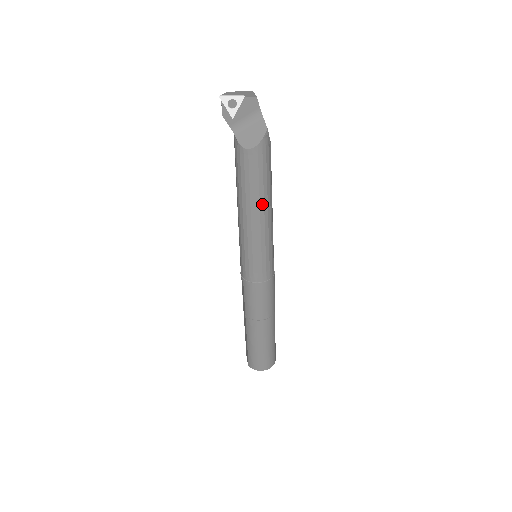
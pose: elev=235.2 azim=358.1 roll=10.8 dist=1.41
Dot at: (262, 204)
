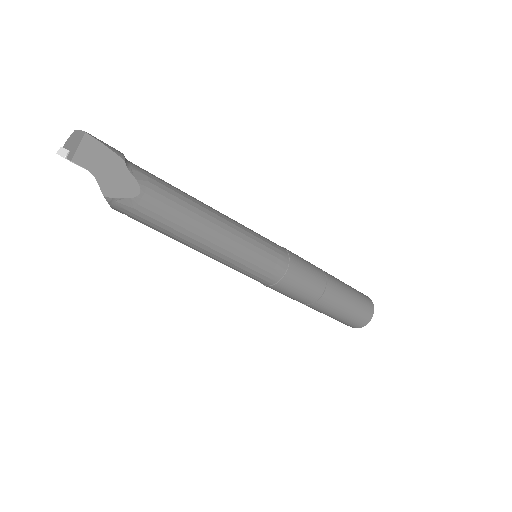
Dot at: (184, 243)
